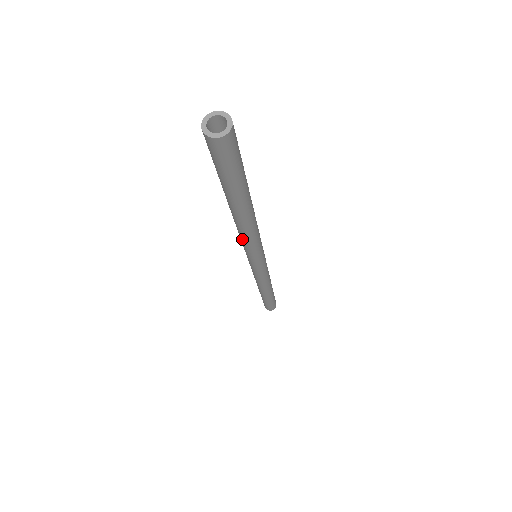
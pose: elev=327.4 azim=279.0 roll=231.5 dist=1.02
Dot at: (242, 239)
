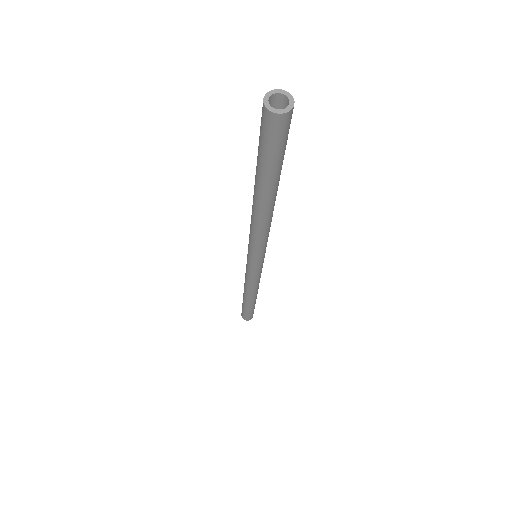
Dot at: (252, 231)
